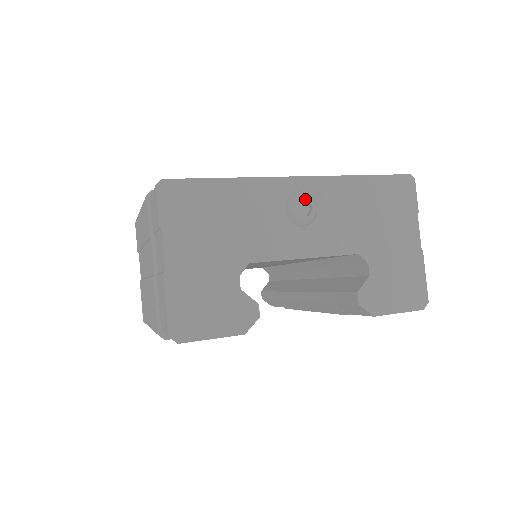
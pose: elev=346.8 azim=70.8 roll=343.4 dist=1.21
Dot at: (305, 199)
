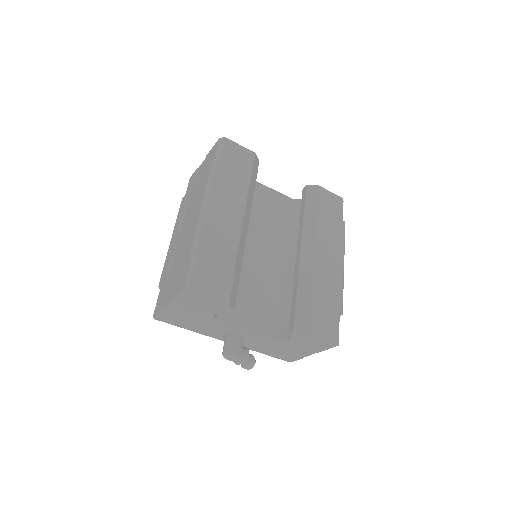
Dot at: occluded
